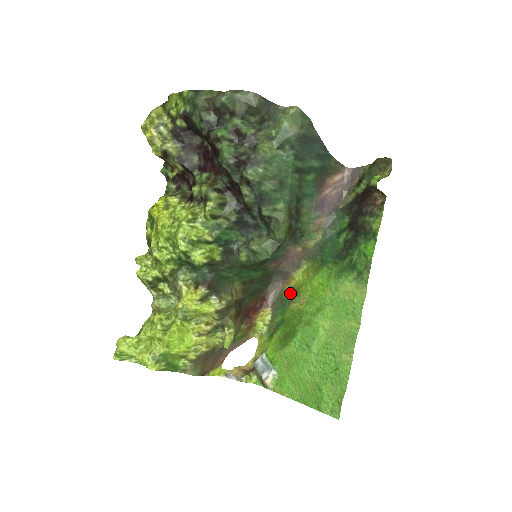
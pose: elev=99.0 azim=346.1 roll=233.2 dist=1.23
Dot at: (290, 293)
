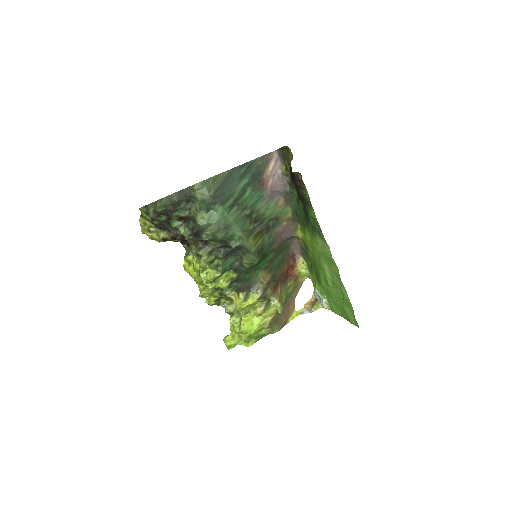
Dot at: (304, 245)
